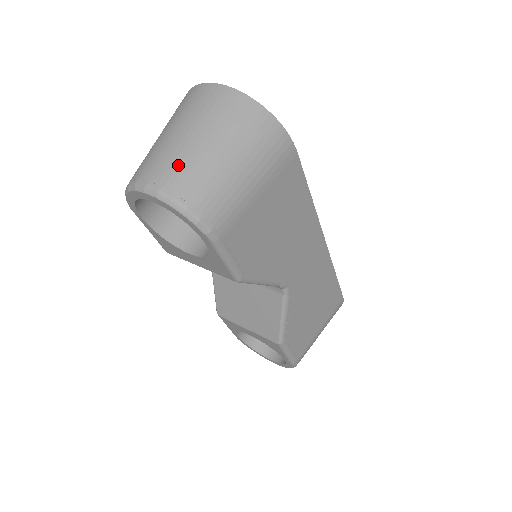
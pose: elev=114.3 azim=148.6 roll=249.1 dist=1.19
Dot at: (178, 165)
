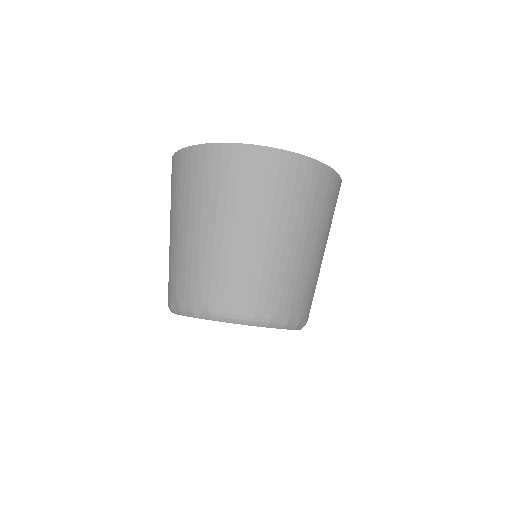
Dot at: (261, 278)
